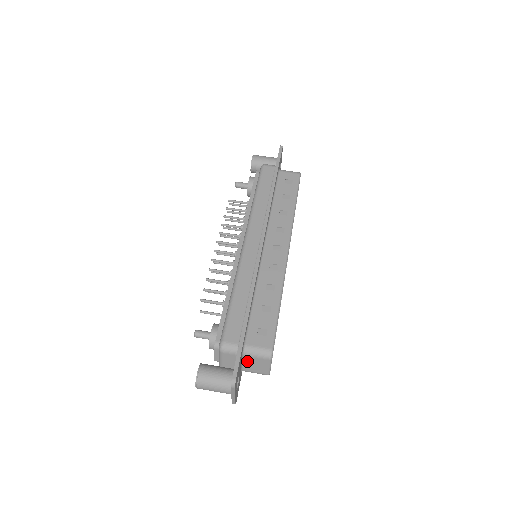
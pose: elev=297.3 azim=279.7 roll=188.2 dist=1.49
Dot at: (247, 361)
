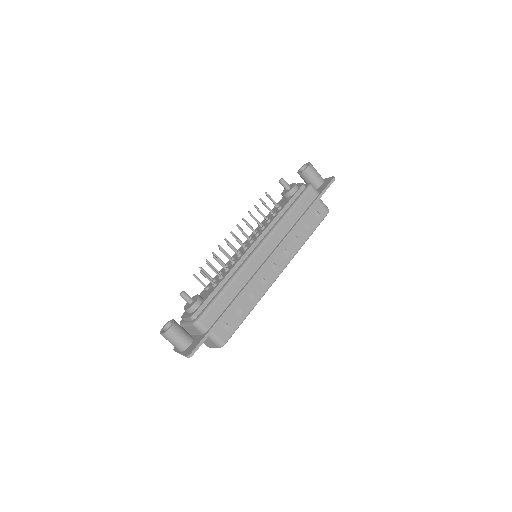
Dot at: occluded
